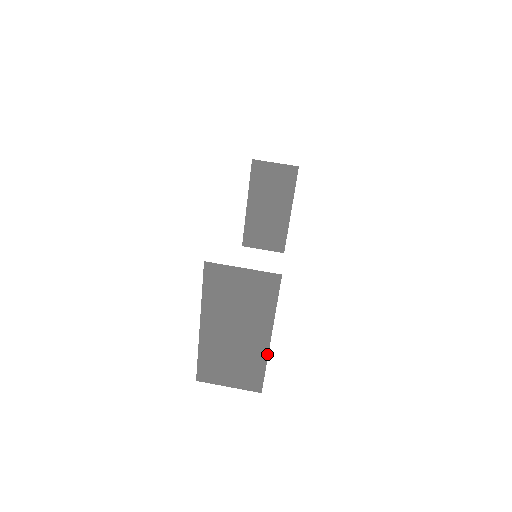
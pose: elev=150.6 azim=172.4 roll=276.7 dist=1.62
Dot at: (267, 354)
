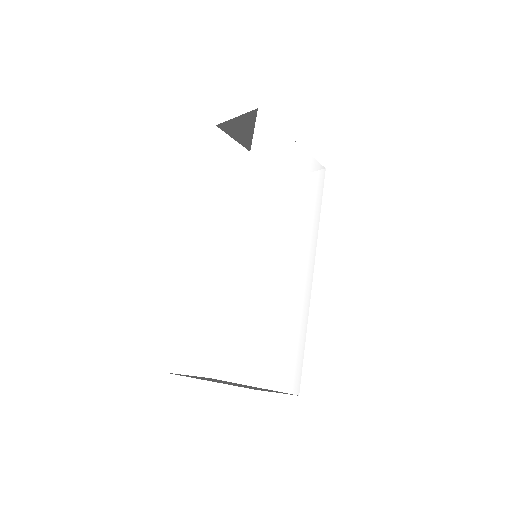
Dot at: occluded
